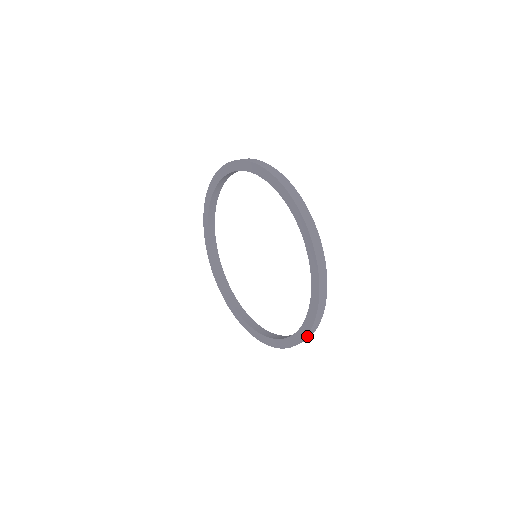
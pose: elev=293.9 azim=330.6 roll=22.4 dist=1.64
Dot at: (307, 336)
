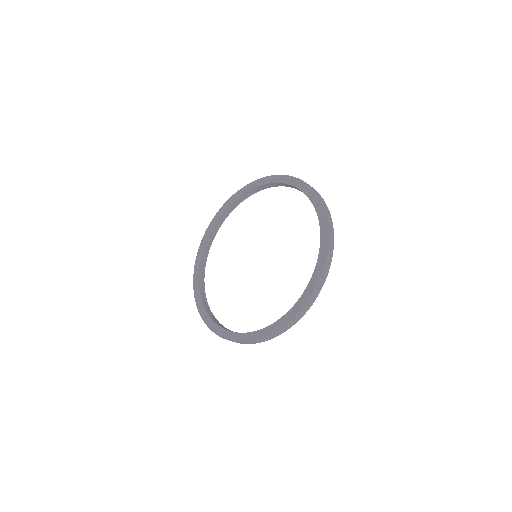
Dot at: (327, 261)
